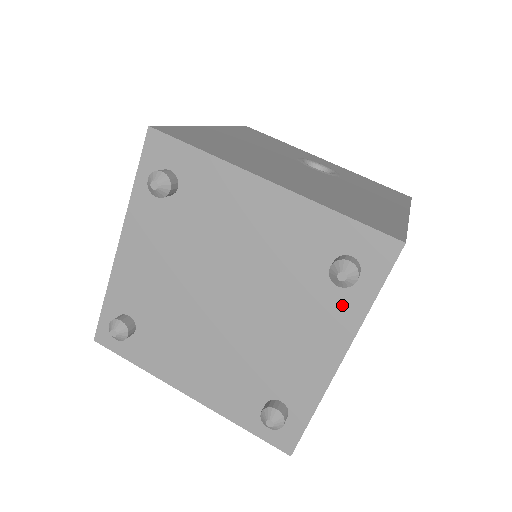
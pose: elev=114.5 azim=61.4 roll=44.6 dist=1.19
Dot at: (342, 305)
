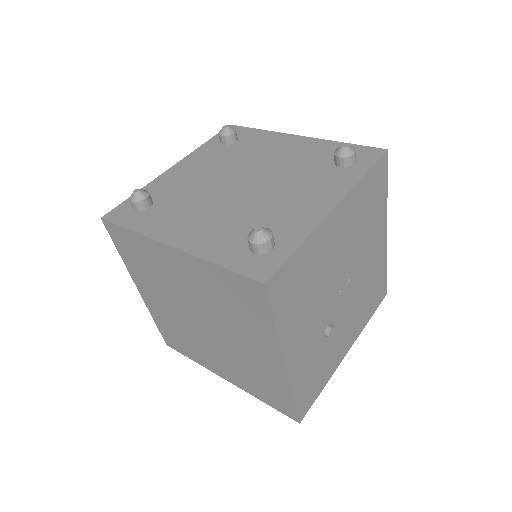
Dot at: (340, 178)
